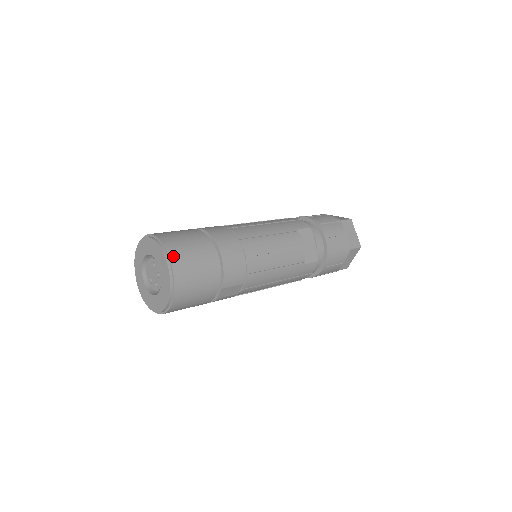
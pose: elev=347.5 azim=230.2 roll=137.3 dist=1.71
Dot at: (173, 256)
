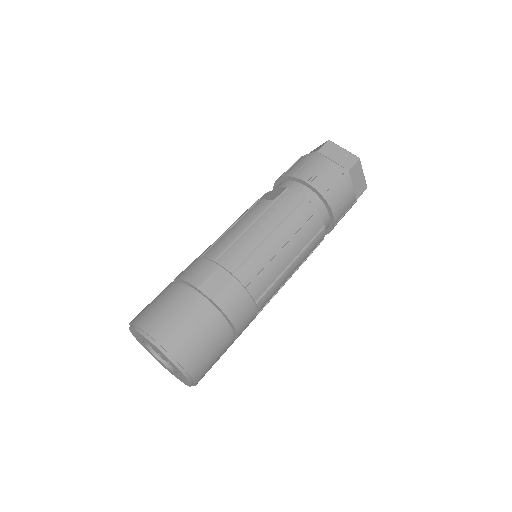
Dot at: occluded
